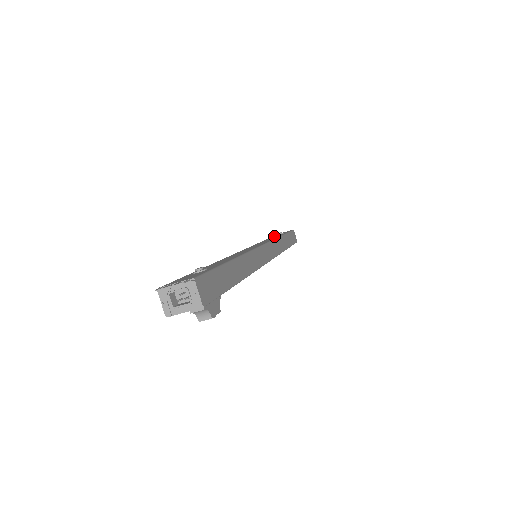
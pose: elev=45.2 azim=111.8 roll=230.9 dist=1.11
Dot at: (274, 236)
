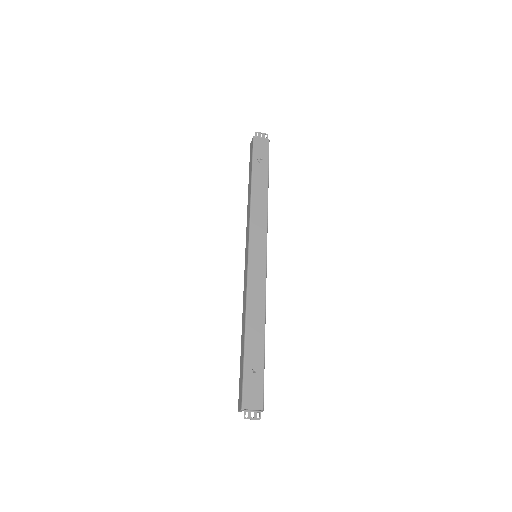
Dot at: (257, 167)
